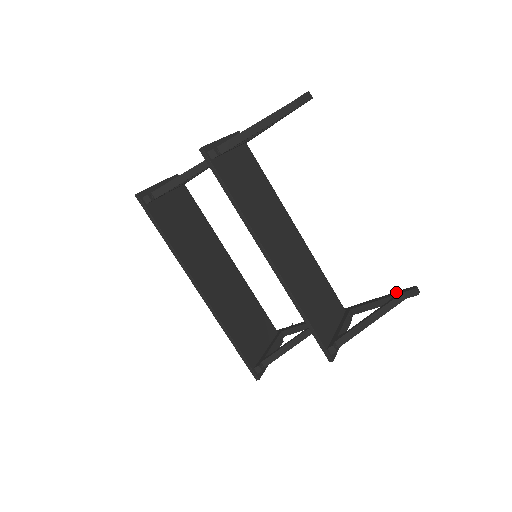
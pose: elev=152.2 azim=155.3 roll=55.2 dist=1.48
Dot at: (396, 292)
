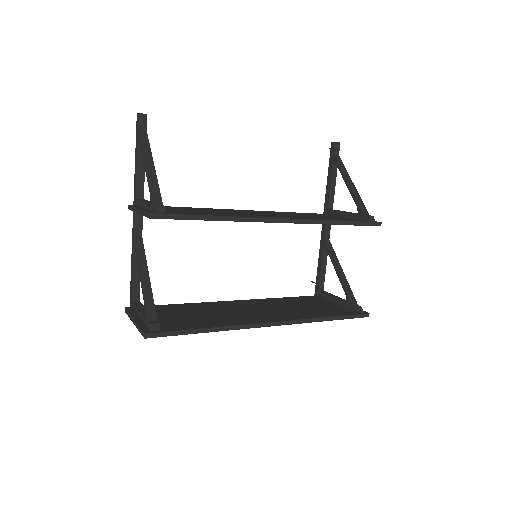
Dot at: (330, 161)
